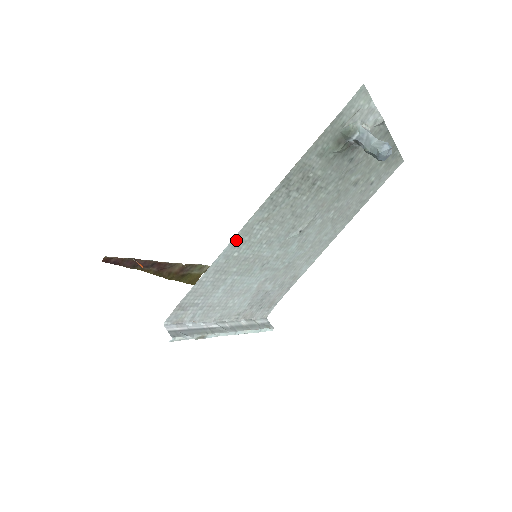
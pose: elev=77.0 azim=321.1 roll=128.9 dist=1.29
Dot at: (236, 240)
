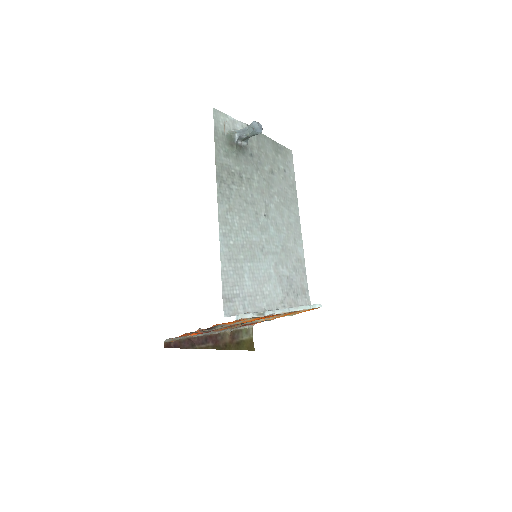
Dot at: (222, 230)
